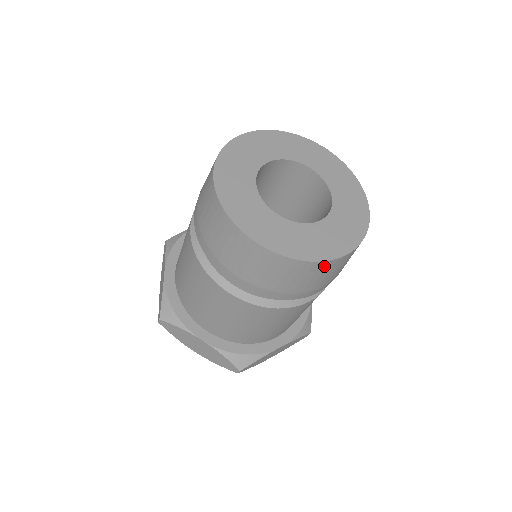
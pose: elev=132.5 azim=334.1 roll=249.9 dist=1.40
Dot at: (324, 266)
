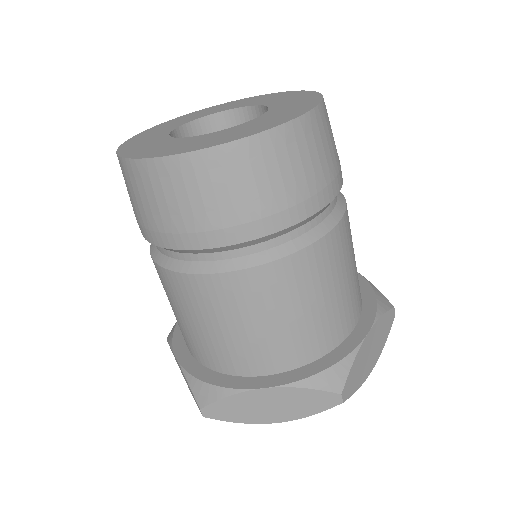
Dot at: (176, 168)
